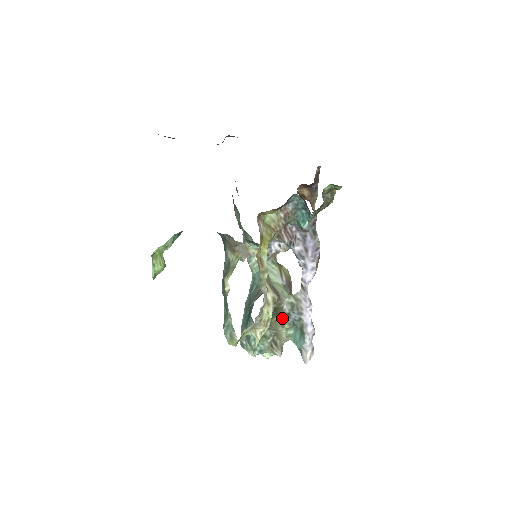
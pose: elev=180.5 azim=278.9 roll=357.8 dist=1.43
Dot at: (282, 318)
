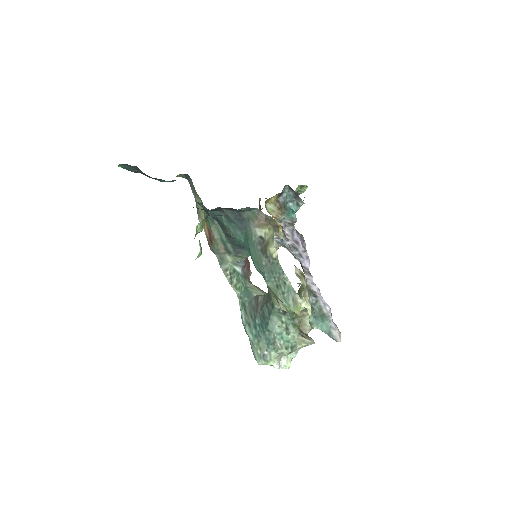
Dot at: occluded
